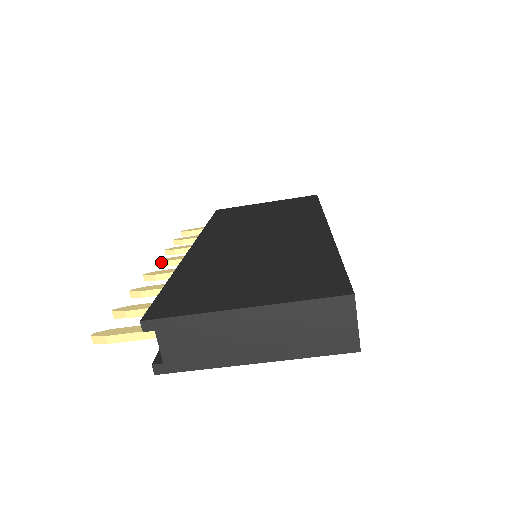
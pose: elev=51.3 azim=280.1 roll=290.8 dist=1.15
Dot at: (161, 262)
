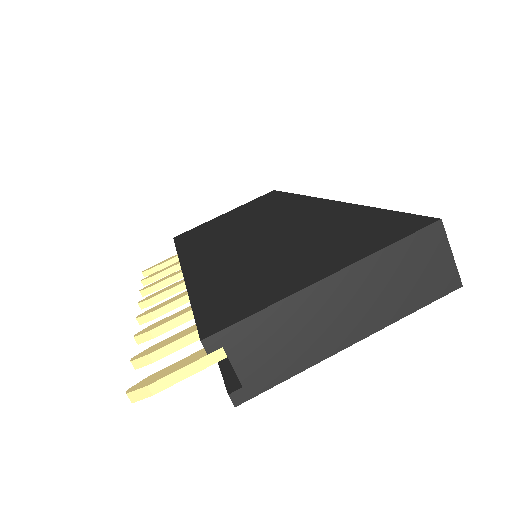
Dot at: (146, 301)
